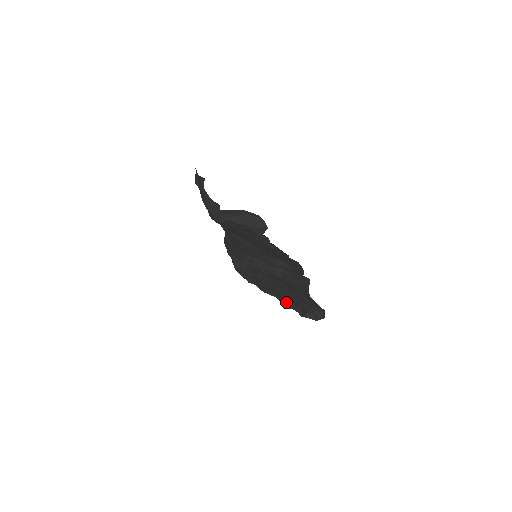
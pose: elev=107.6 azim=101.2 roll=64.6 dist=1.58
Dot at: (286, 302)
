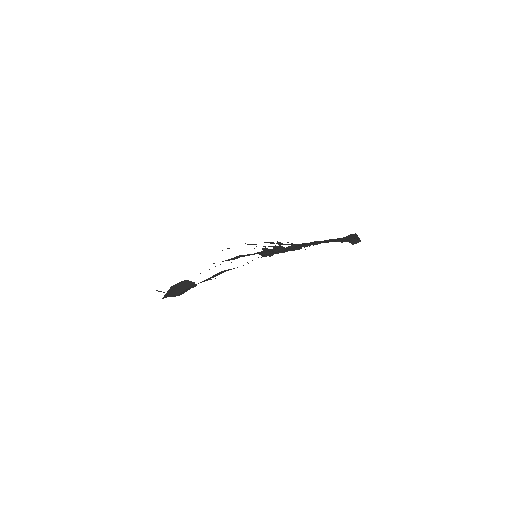
Dot at: occluded
